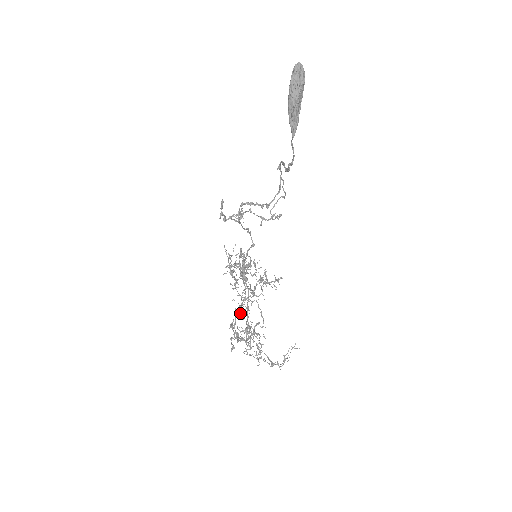
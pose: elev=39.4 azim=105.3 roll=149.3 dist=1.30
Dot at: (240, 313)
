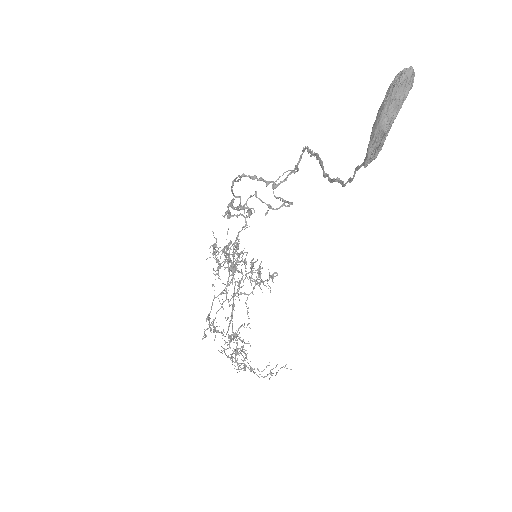
Dot at: occluded
